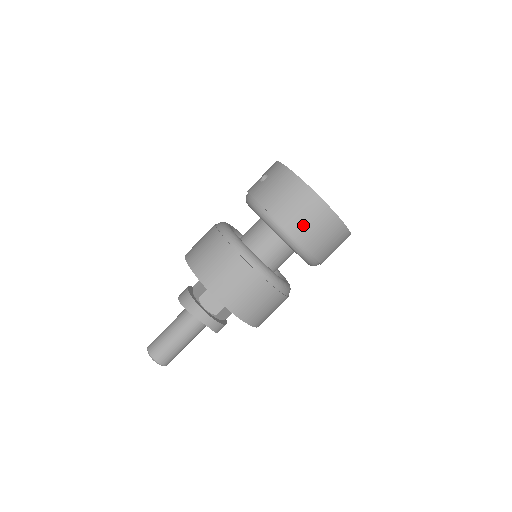
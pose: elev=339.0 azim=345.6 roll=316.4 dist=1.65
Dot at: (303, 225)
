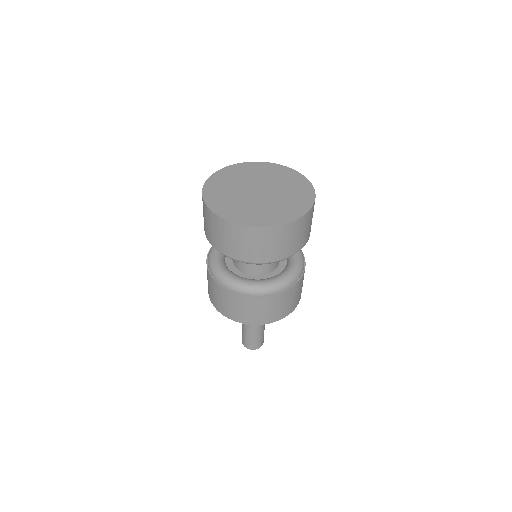
Dot at: (241, 250)
